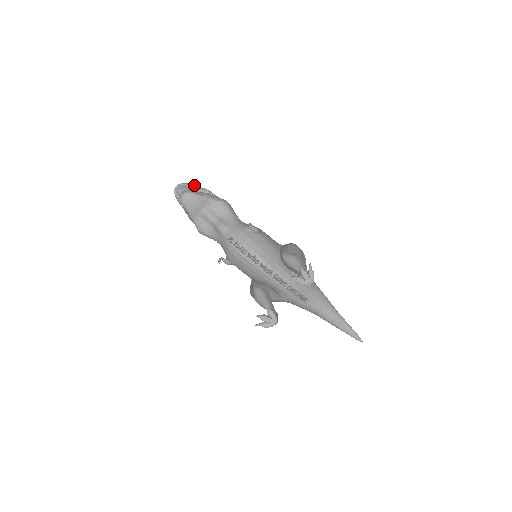
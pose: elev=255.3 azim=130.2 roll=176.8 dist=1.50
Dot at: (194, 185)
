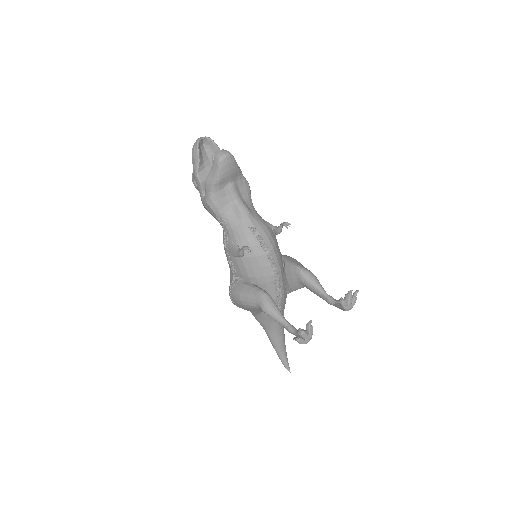
Dot at: (218, 147)
